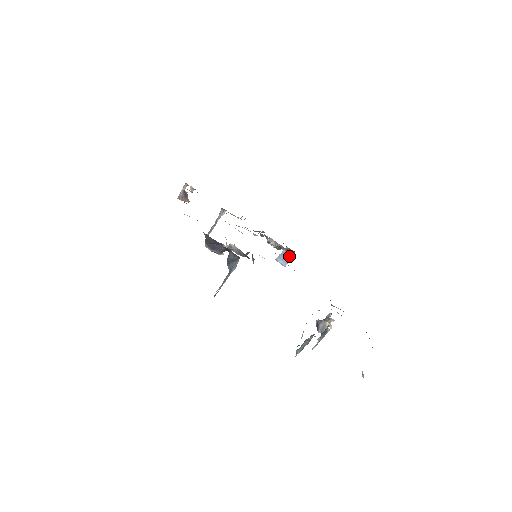
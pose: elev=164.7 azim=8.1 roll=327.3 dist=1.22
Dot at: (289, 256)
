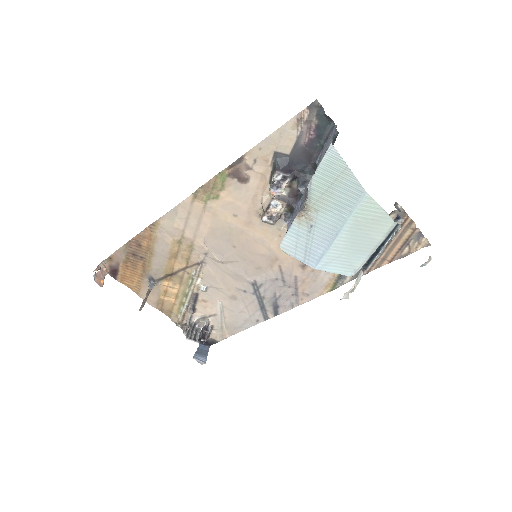
Dot at: (206, 351)
